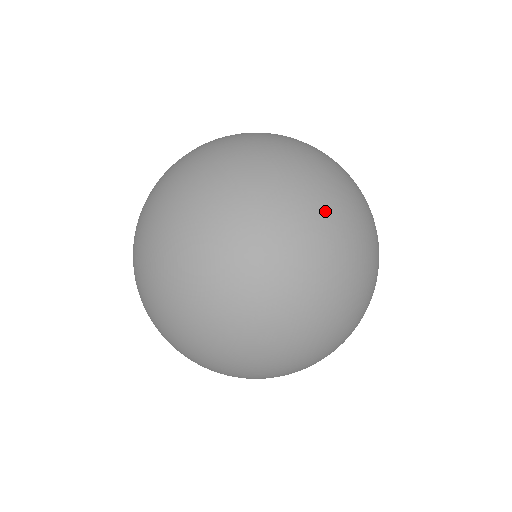
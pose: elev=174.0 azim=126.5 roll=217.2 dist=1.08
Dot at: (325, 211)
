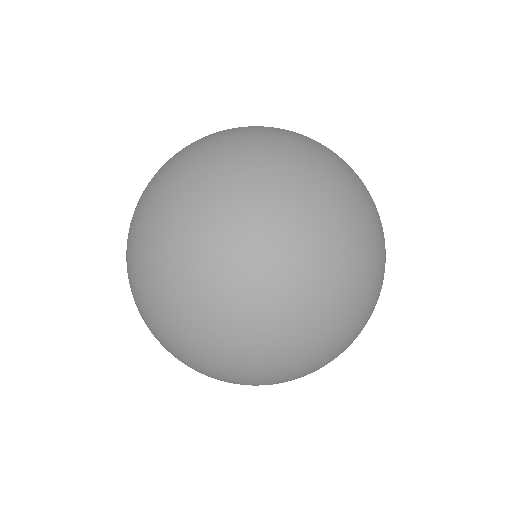
Dot at: (276, 297)
